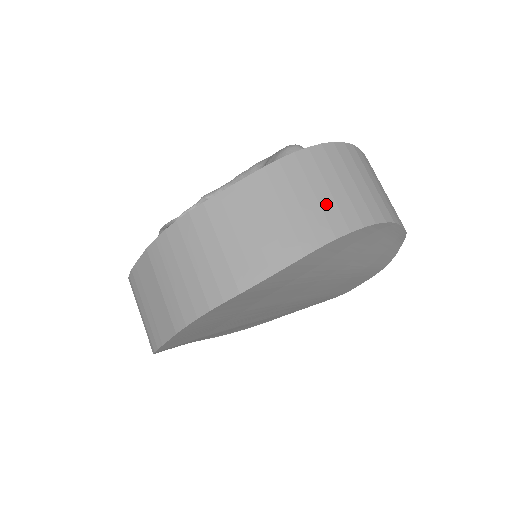
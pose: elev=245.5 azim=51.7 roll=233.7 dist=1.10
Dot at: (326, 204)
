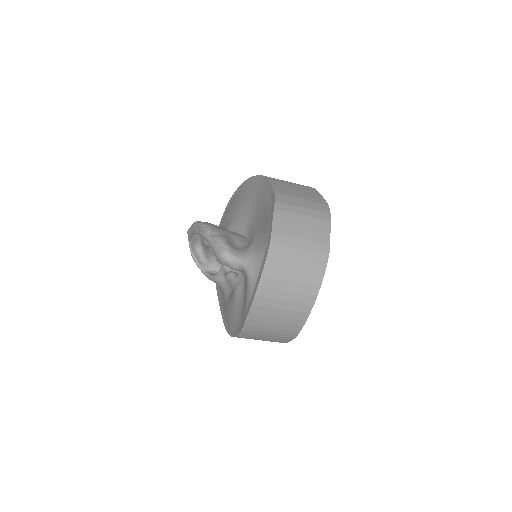
Dot at: (285, 321)
